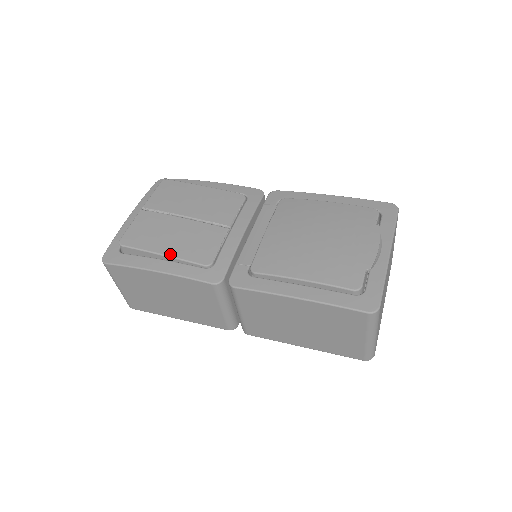
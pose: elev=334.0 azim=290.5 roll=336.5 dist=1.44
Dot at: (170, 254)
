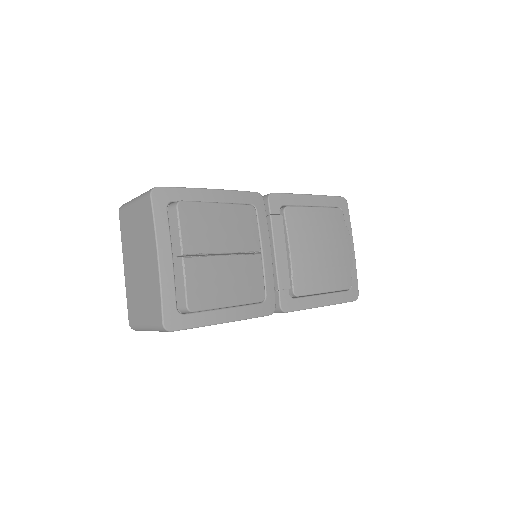
Dot at: (236, 303)
